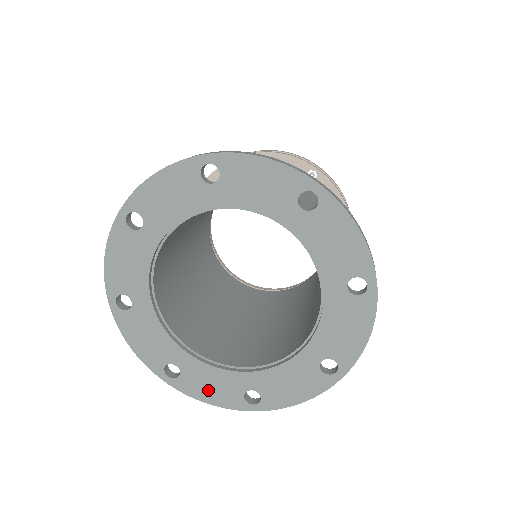
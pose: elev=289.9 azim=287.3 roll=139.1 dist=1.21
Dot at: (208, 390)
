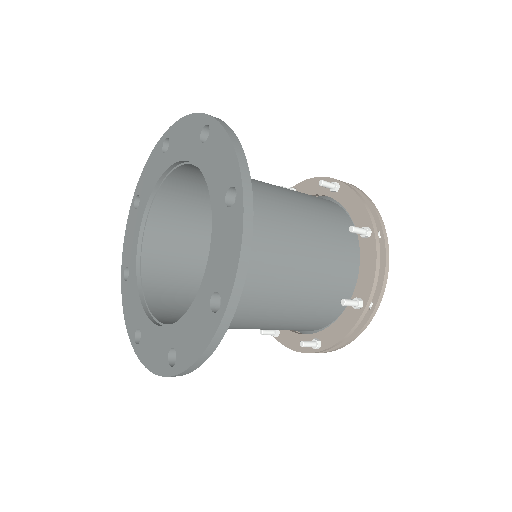
Dot at: (129, 306)
